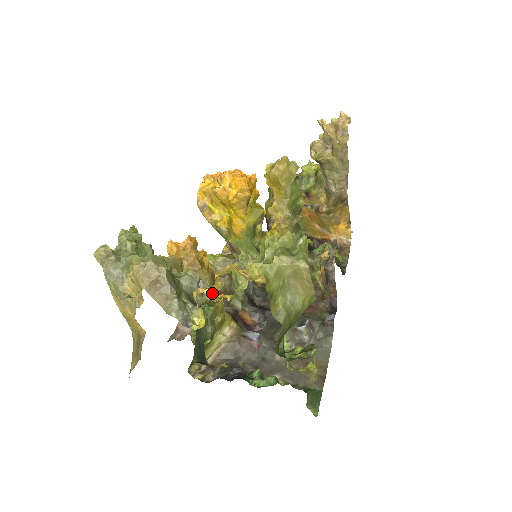
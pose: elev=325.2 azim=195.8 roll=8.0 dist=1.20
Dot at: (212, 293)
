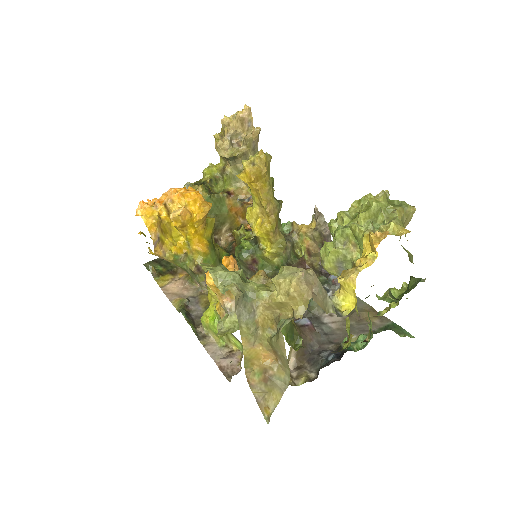
Dot at: occluded
